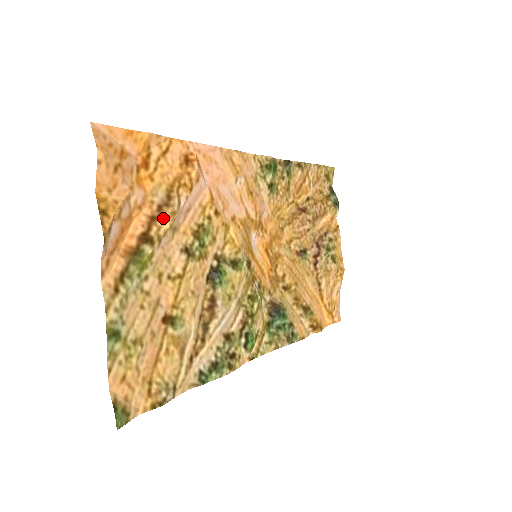
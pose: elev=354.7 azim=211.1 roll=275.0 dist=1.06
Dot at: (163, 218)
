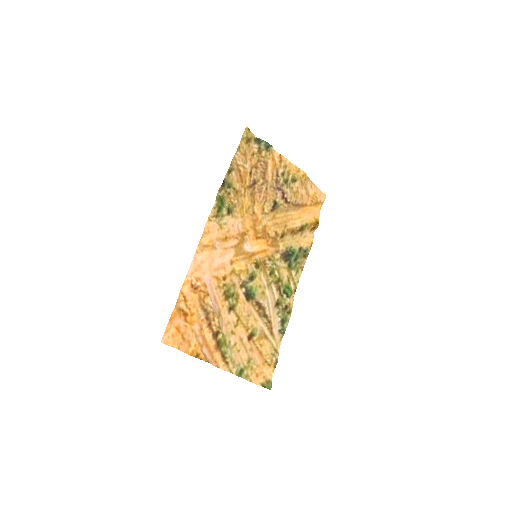
Dot at: (212, 320)
